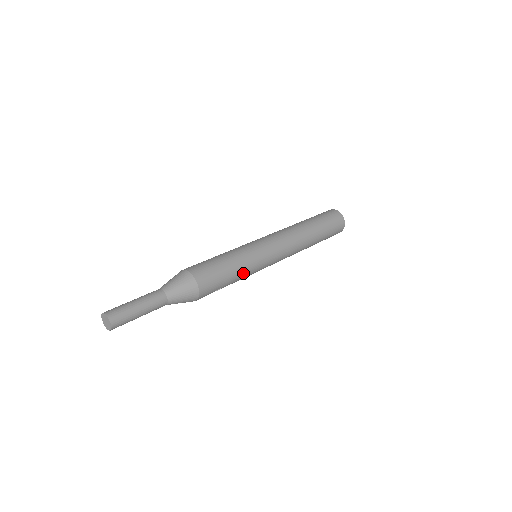
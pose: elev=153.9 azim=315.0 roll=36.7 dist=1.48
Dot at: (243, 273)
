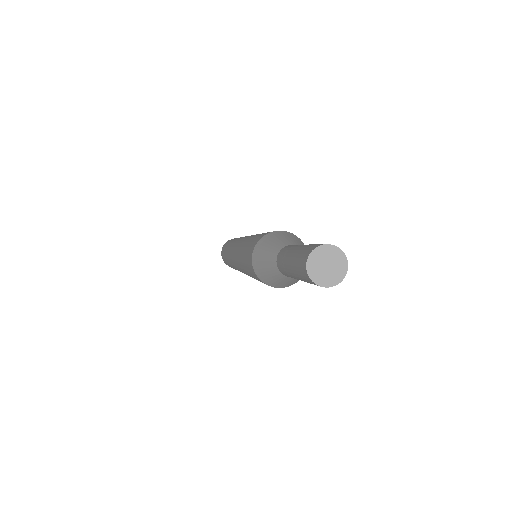
Dot at: occluded
